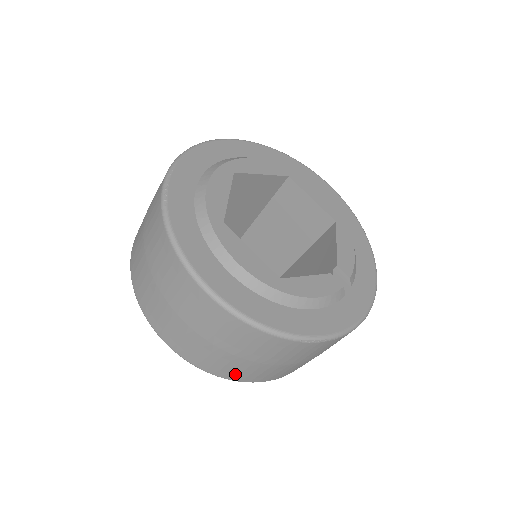
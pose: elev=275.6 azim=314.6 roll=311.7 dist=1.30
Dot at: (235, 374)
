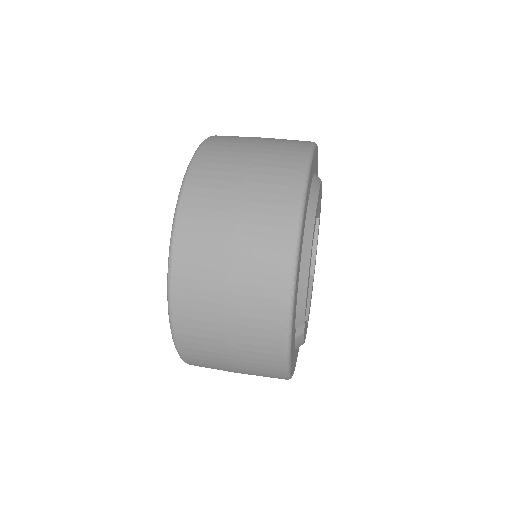
Dot at: (193, 226)
